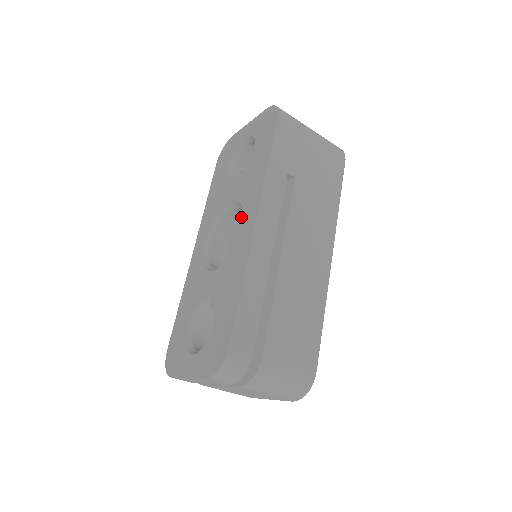
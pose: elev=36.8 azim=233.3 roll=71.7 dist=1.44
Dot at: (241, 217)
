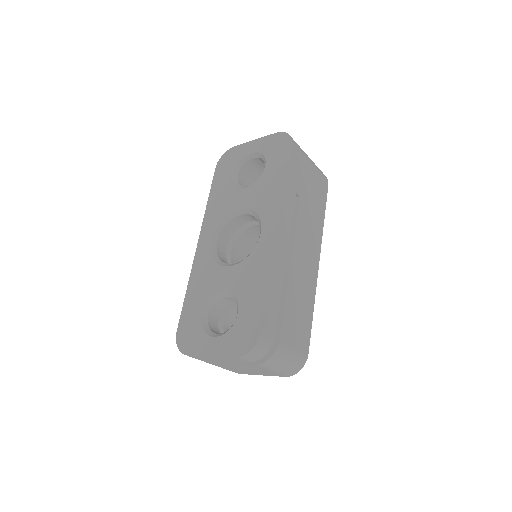
Dot at: (245, 221)
